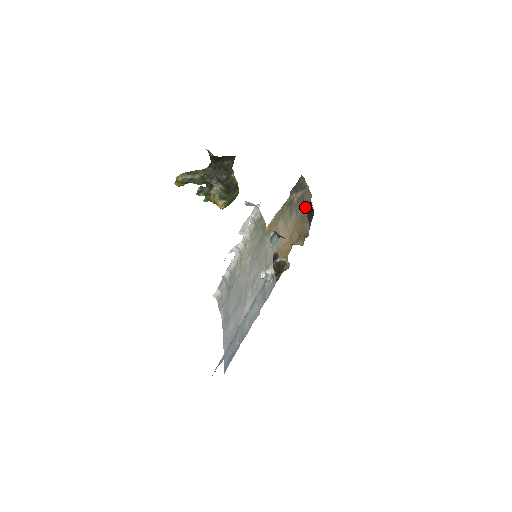
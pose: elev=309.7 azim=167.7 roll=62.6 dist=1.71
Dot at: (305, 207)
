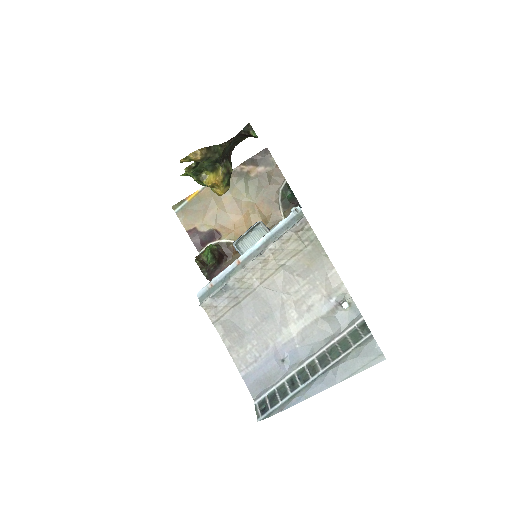
Dot at: (274, 189)
